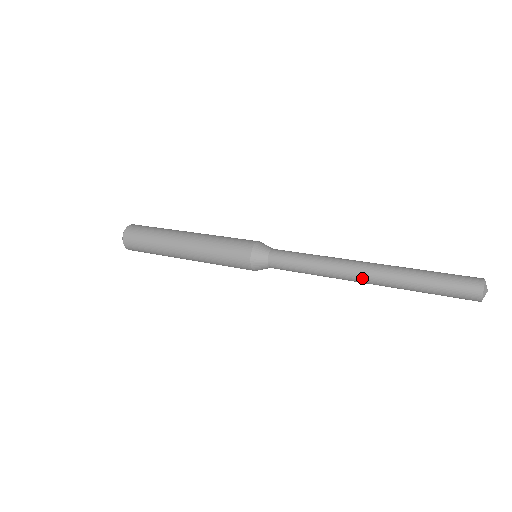
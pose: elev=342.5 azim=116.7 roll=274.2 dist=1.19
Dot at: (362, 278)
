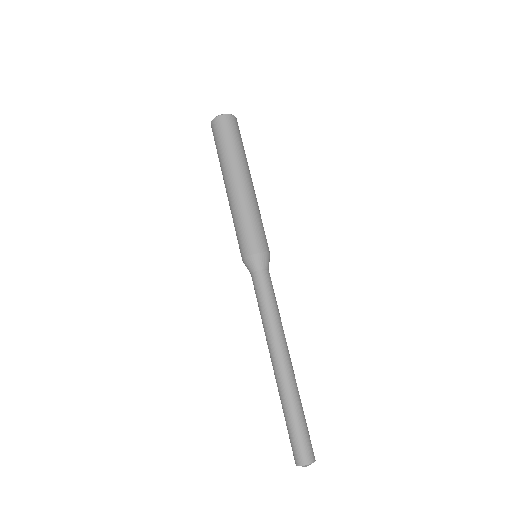
Dot at: (272, 363)
